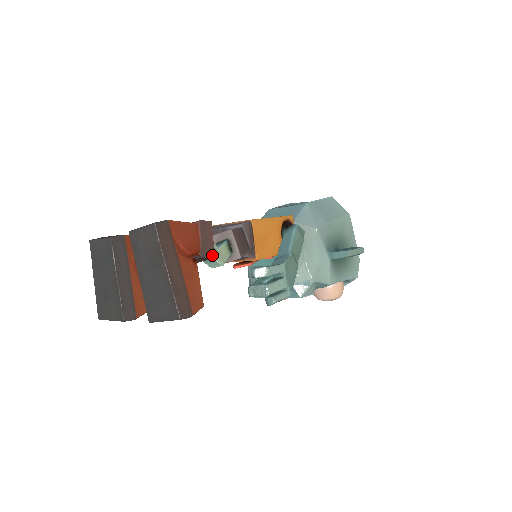
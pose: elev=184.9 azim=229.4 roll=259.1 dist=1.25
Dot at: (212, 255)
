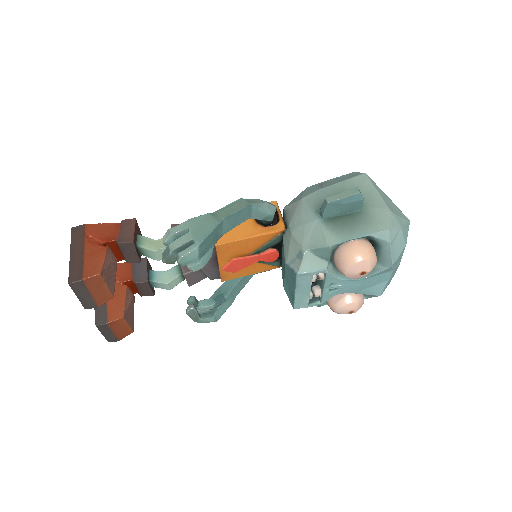
Dot at: (130, 240)
